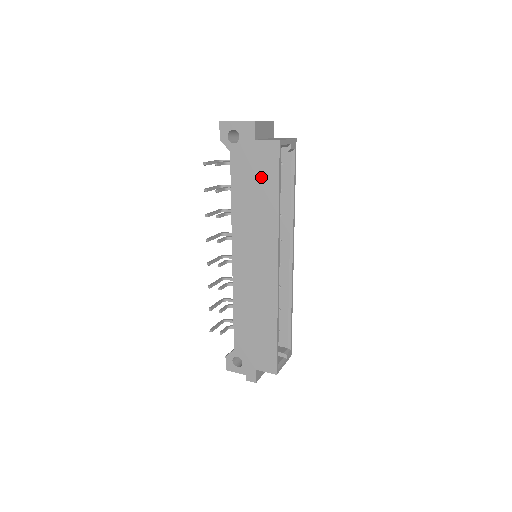
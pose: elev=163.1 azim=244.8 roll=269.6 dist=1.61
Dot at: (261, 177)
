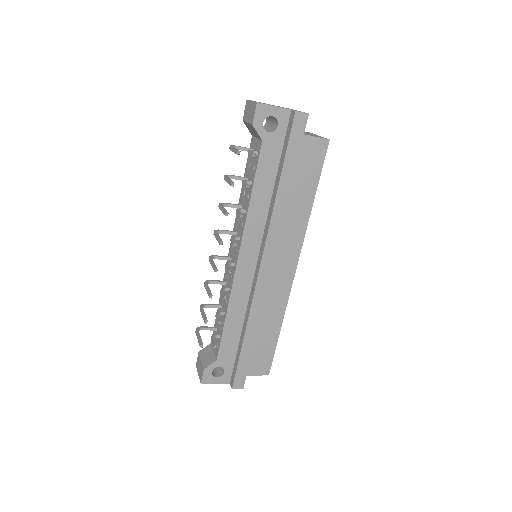
Dot at: (301, 175)
